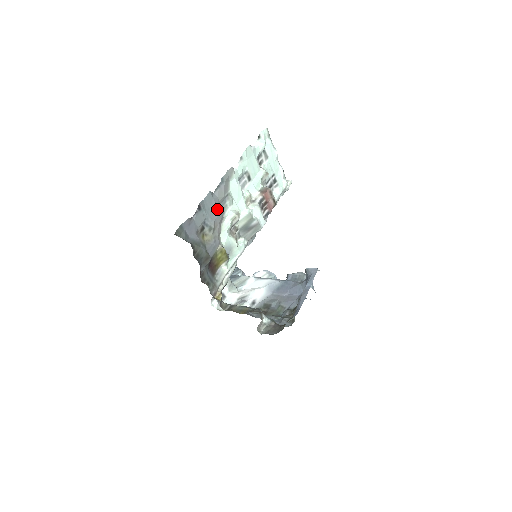
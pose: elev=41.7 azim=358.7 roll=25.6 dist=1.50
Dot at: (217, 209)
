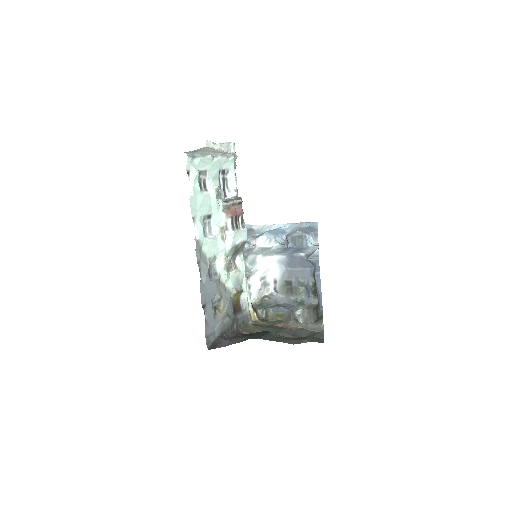
Dot at: (212, 284)
